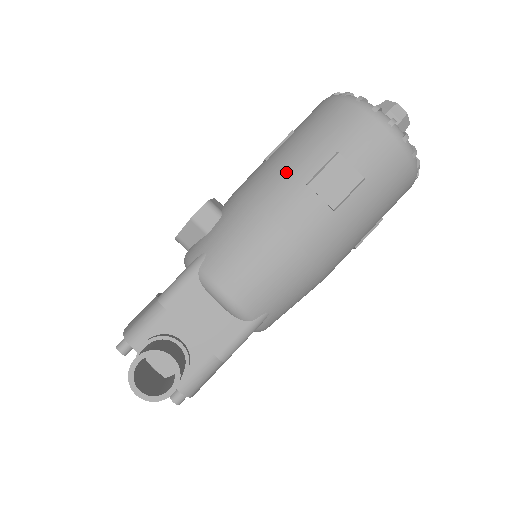
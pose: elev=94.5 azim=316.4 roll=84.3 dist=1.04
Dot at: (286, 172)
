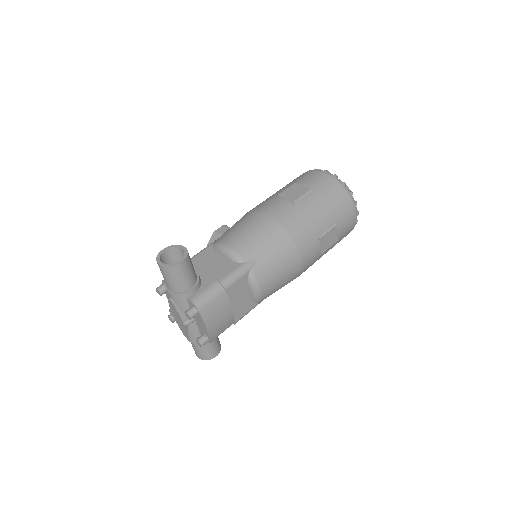
Dot at: (267, 198)
